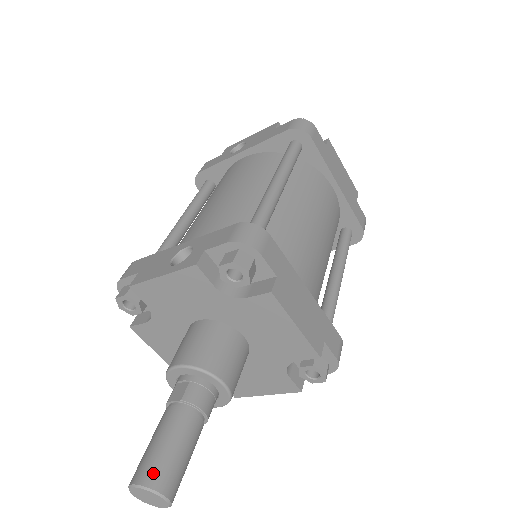
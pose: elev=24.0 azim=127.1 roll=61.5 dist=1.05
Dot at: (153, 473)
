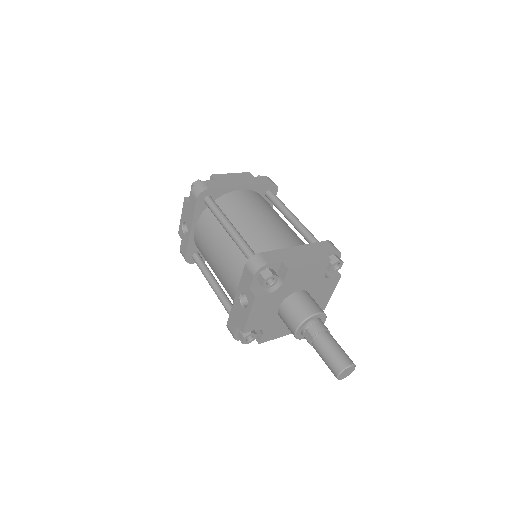
Dot at: (338, 365)
